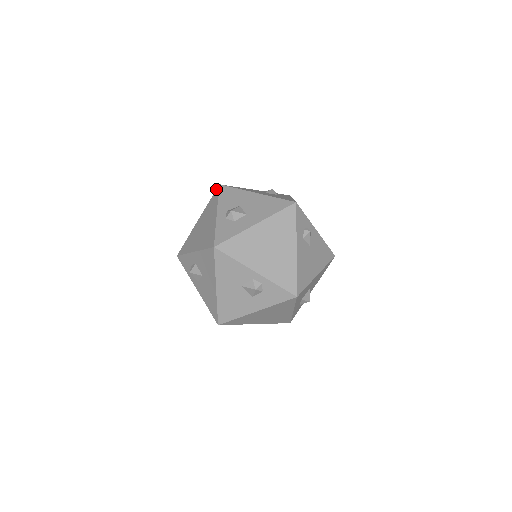
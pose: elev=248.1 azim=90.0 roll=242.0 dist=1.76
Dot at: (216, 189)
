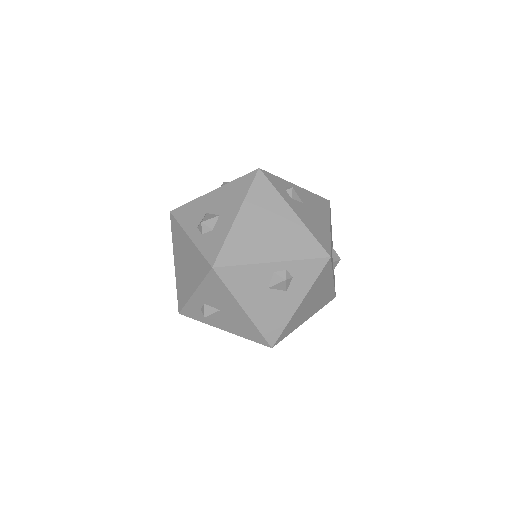
Dot at: (170, 218)
